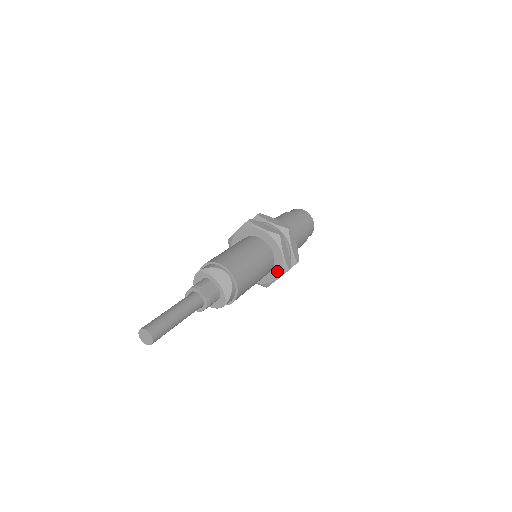
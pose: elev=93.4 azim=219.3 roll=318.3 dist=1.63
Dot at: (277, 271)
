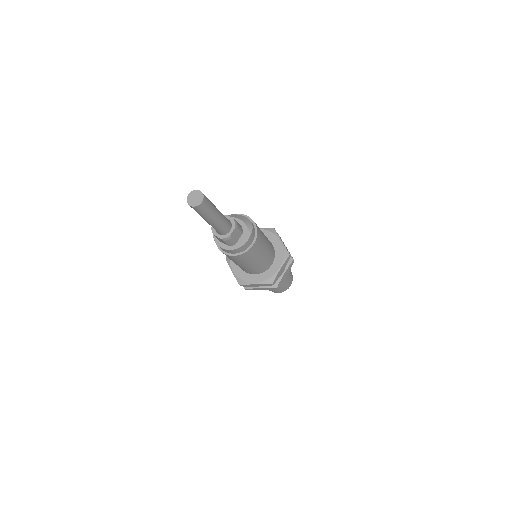
Dot at: (279, 259)
